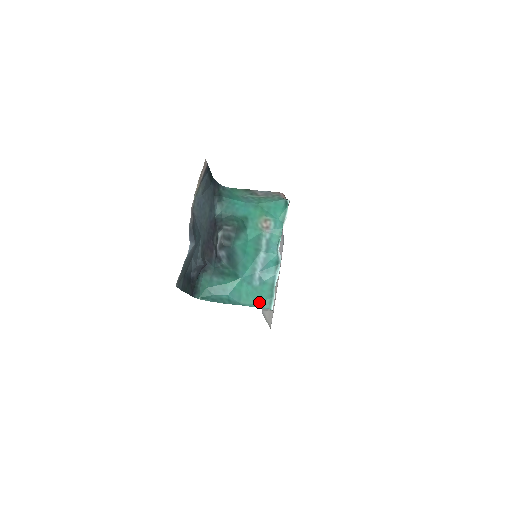
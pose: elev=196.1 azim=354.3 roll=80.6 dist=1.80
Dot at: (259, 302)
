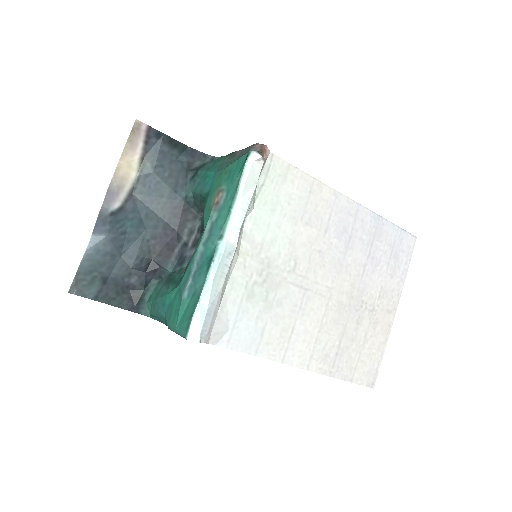
Dot at: (180, 325)
